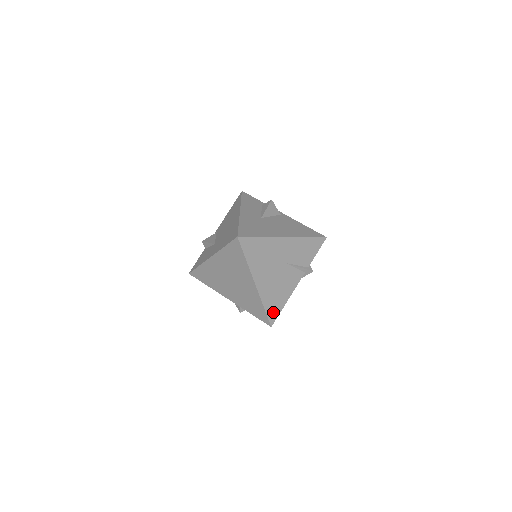
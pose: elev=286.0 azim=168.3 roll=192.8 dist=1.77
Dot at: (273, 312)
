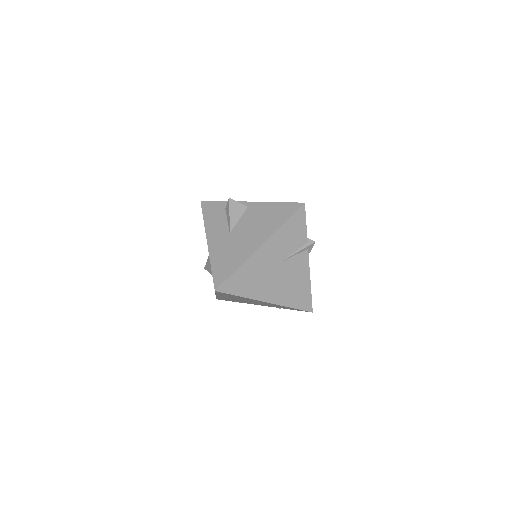
Dot at: (304, 302)
